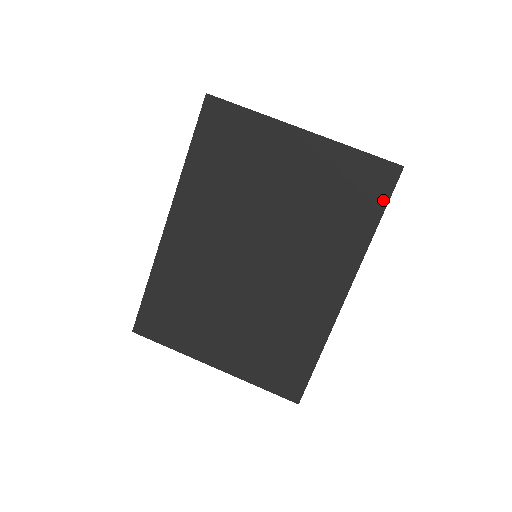
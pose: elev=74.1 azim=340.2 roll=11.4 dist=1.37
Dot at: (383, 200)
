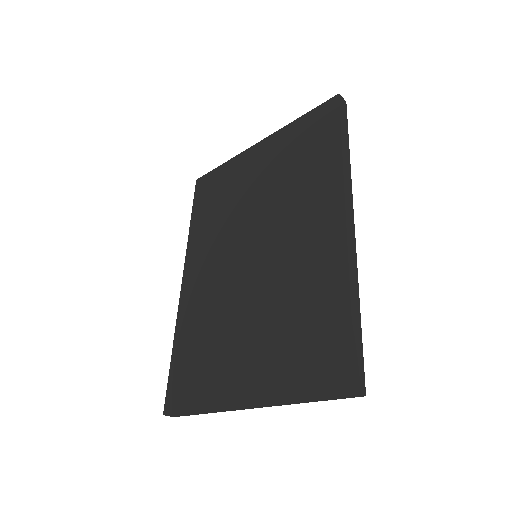
Dot at: (335, 125)
